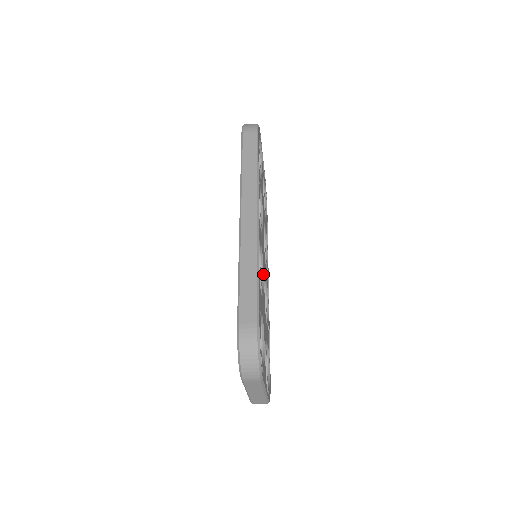
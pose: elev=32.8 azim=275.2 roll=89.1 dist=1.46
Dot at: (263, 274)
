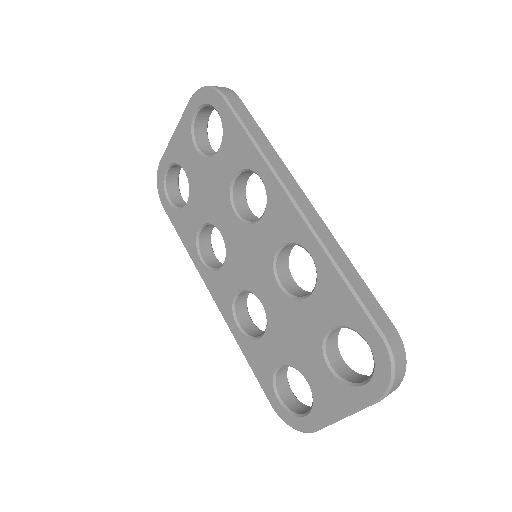
Dot at: (291, 275)
